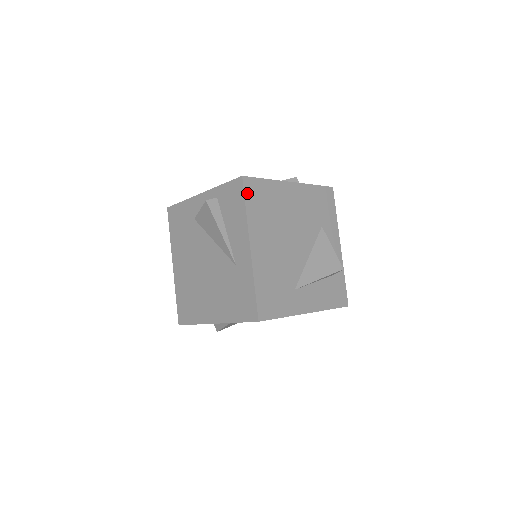
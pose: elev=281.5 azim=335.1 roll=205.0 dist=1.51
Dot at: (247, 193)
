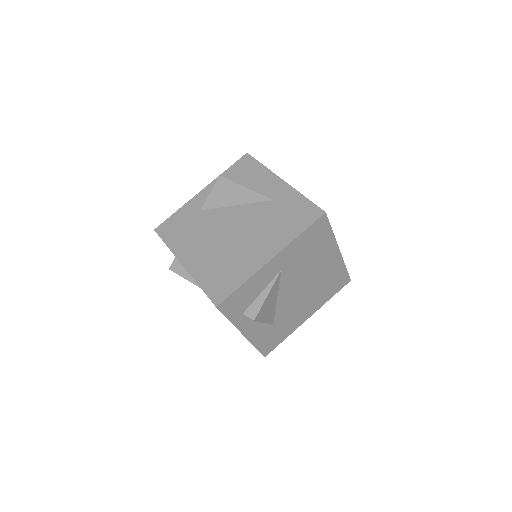
Dot at: (256, 161)
